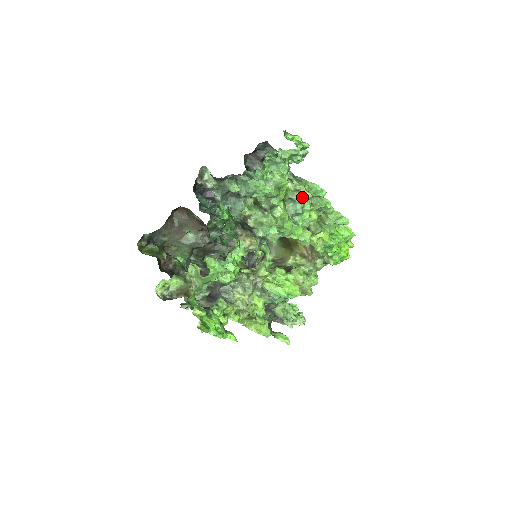
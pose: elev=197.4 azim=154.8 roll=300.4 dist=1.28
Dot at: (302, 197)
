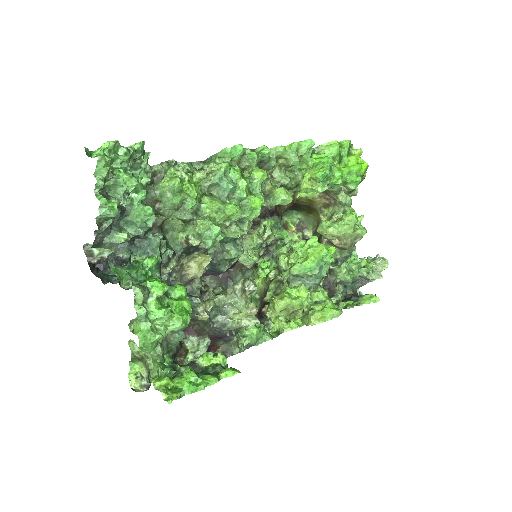
Dot at: (217, 174)
